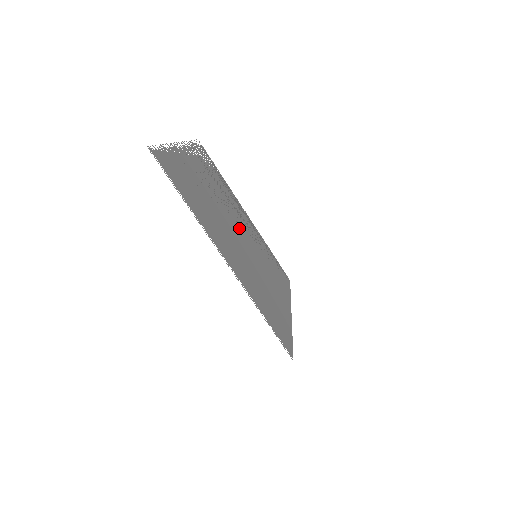
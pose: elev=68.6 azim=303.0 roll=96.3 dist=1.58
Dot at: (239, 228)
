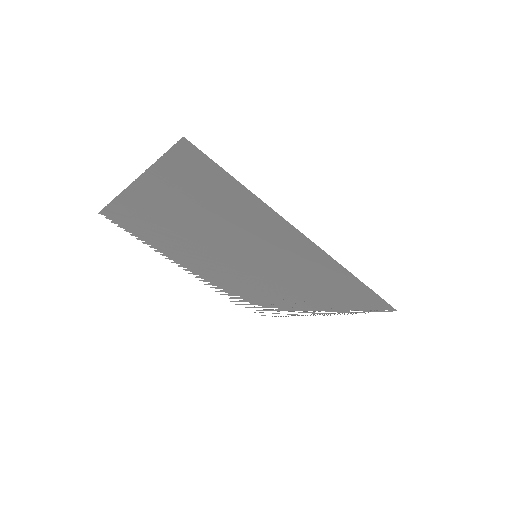
Dot at: (240, 265)
